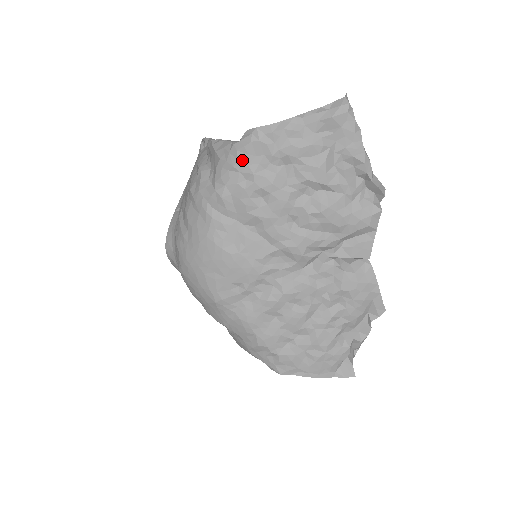
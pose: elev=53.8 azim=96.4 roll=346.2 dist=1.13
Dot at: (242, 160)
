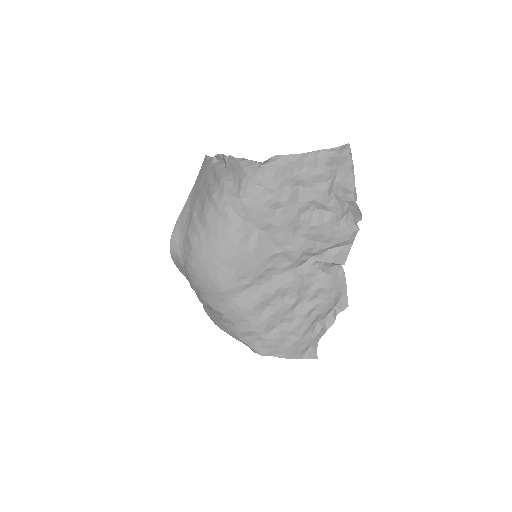
Dot at: (268, 178)
